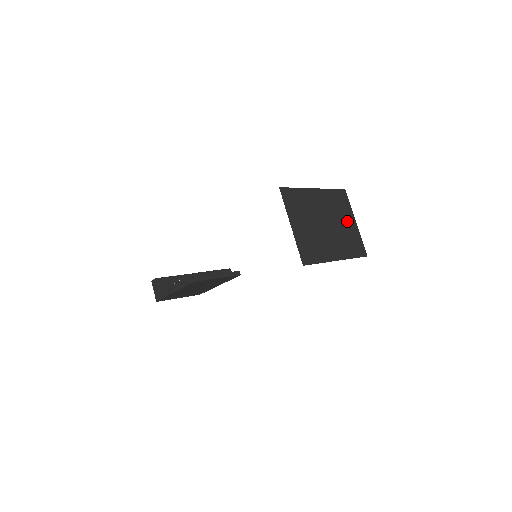
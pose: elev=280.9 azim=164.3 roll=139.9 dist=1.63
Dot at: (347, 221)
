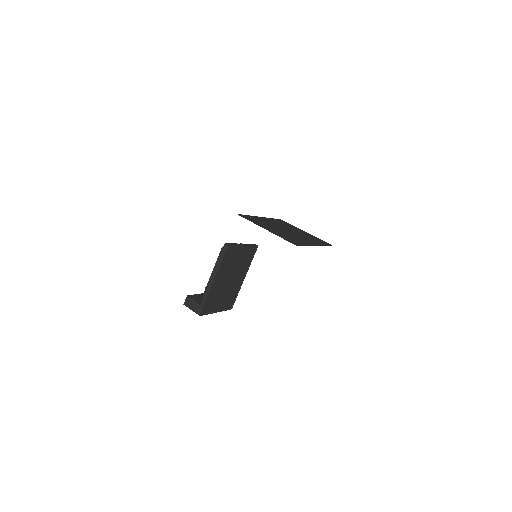
Dot at: (300, 231)
